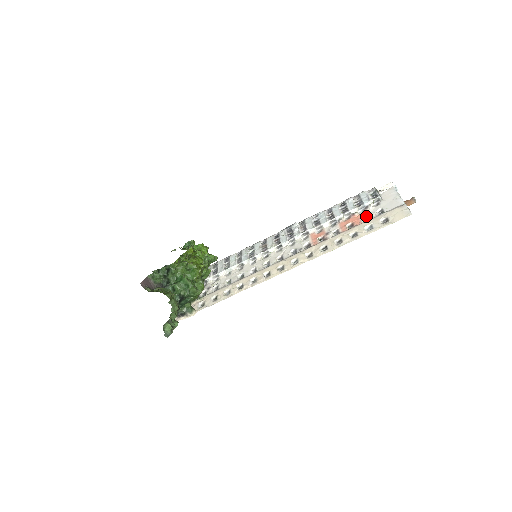
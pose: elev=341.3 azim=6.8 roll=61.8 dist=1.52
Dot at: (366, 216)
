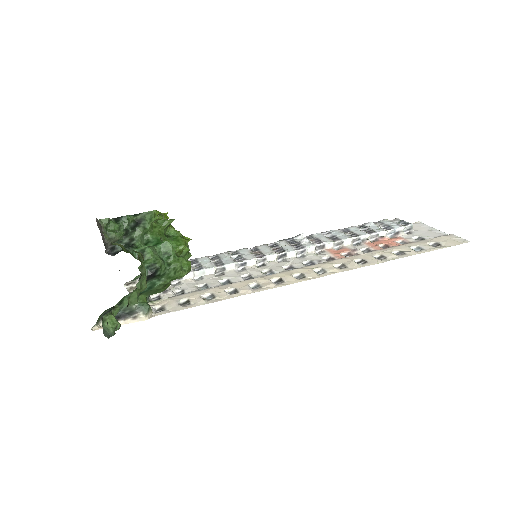
Dot at: (401, 240)
